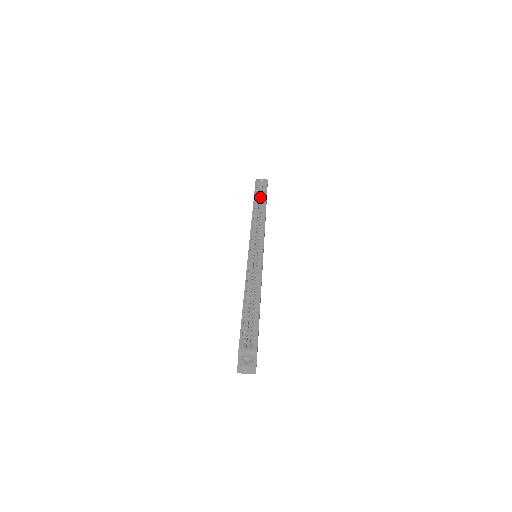
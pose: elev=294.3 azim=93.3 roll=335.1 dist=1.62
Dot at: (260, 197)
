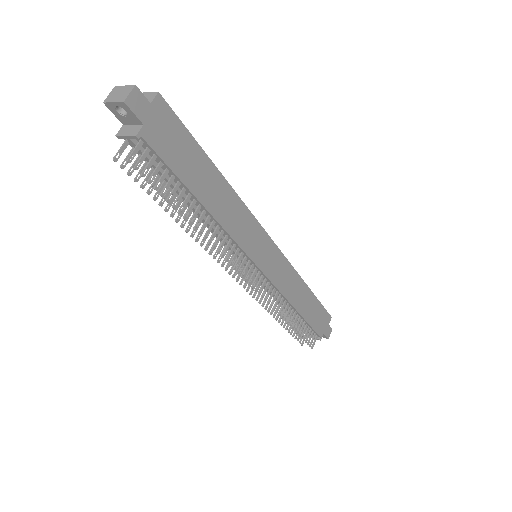
Dot at: occluded
